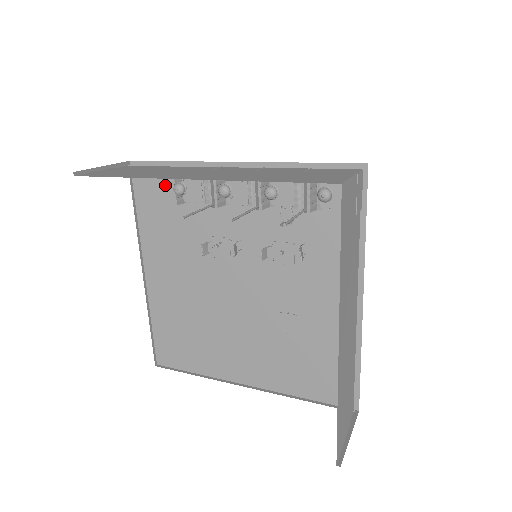
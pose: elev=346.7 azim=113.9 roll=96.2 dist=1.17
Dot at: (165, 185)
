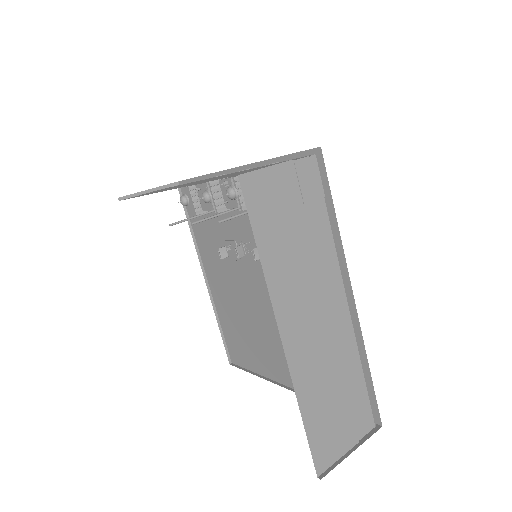
Dot at: occluded
